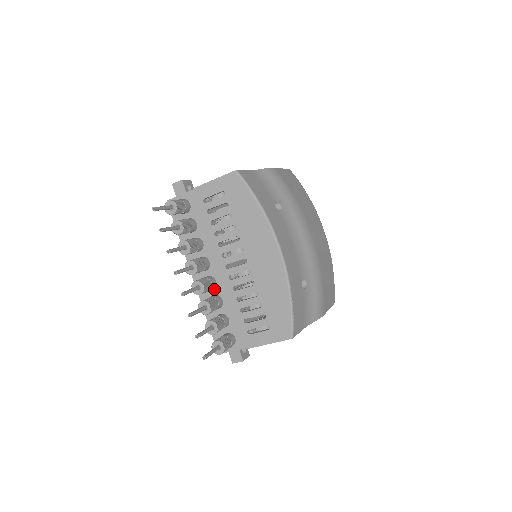
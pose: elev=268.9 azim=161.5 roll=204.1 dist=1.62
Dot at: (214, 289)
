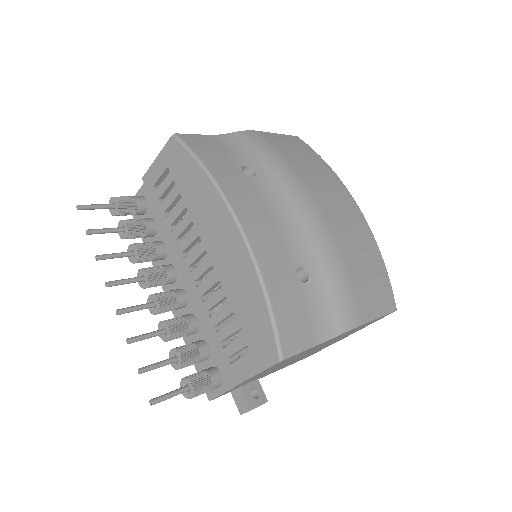
Dot at: (187, 306)
